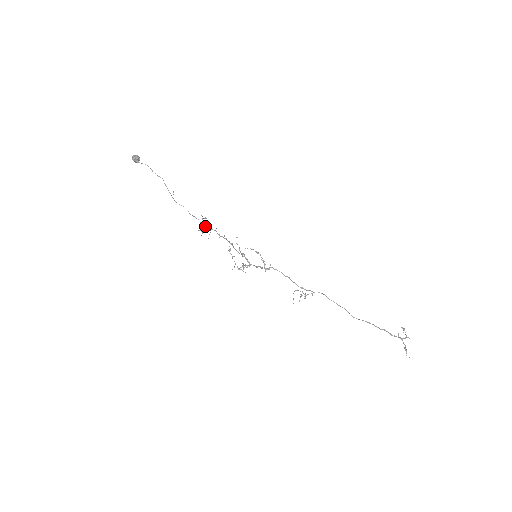
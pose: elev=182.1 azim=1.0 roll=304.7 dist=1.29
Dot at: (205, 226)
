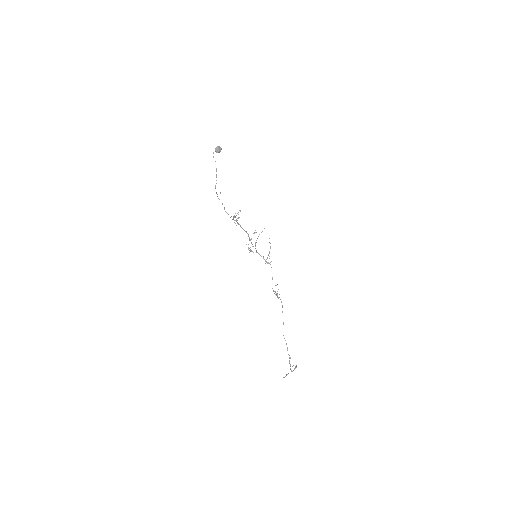
Dot at: occluded
